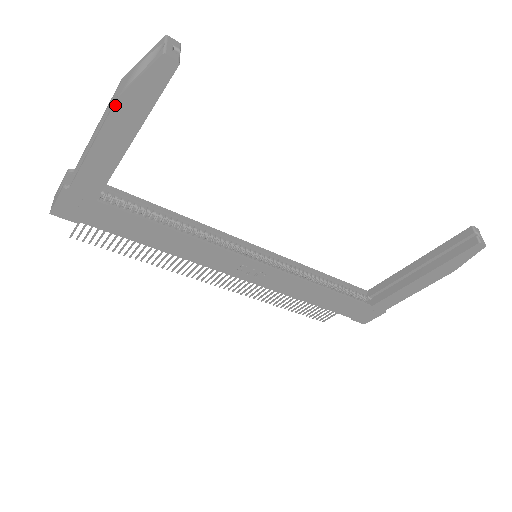
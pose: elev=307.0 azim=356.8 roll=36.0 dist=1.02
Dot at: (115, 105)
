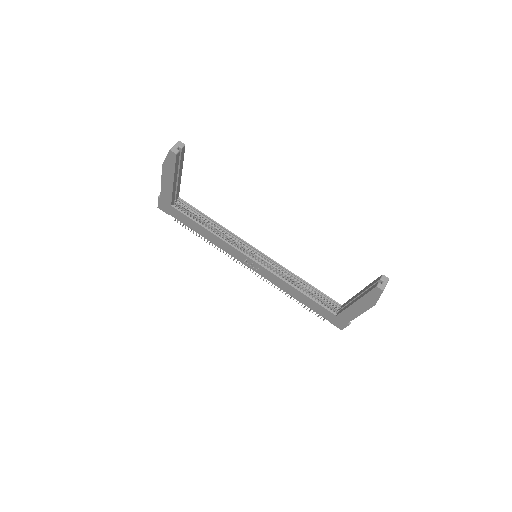
Dot at: (163, 167)
